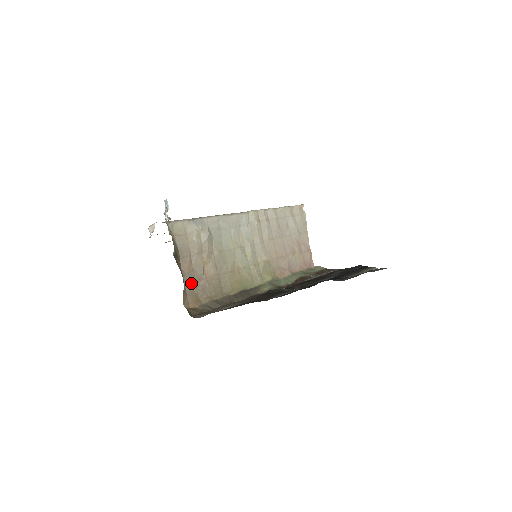
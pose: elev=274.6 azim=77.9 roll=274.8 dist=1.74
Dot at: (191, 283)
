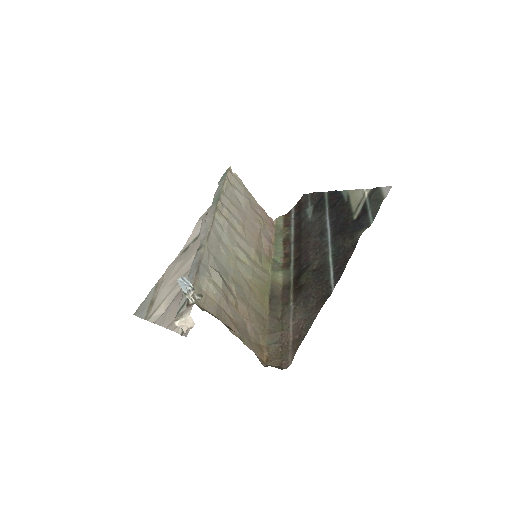
Dot at: (246, 338)
